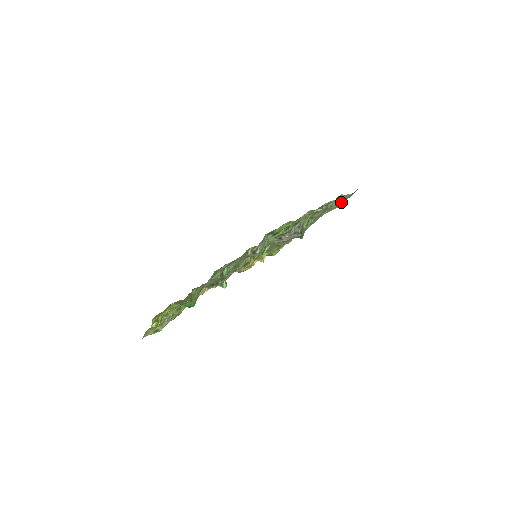
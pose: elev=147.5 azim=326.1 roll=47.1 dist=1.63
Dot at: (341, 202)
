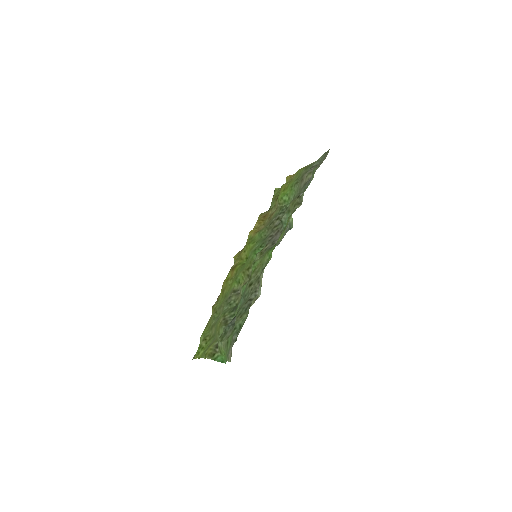
Dot at: (318, 166)
